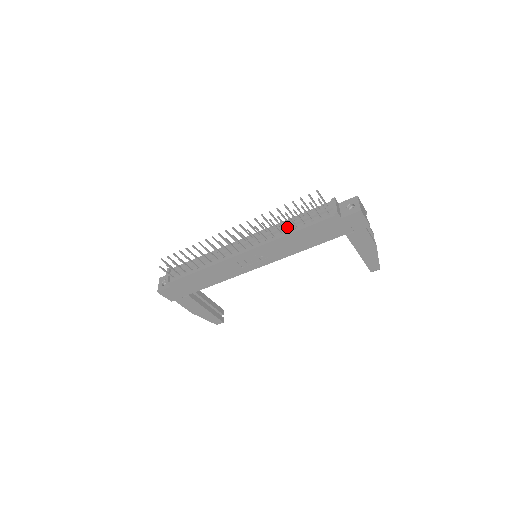
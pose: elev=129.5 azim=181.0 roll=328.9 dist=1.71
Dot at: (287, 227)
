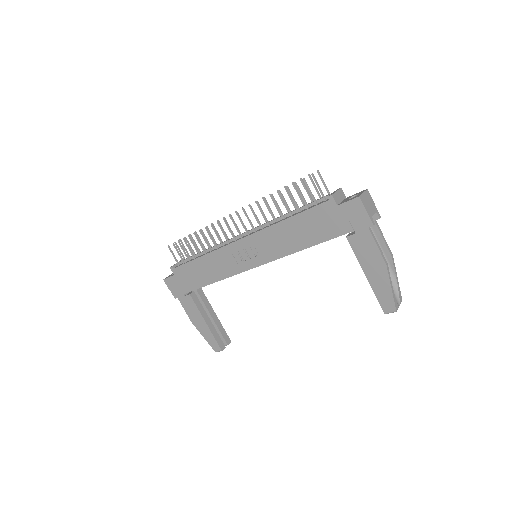
Dot at: occluded
